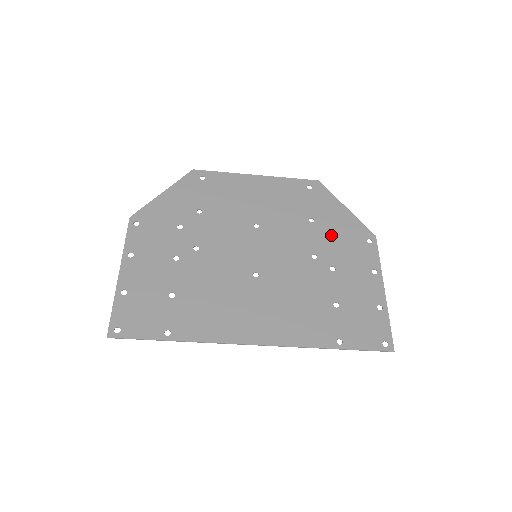
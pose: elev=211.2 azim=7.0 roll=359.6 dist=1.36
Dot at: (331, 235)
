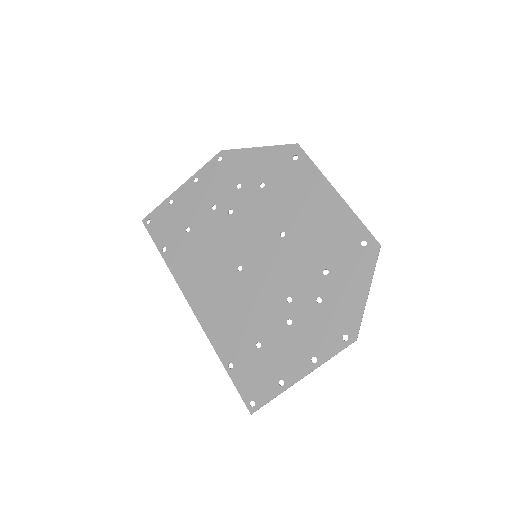
Dot at: (323, 299)
